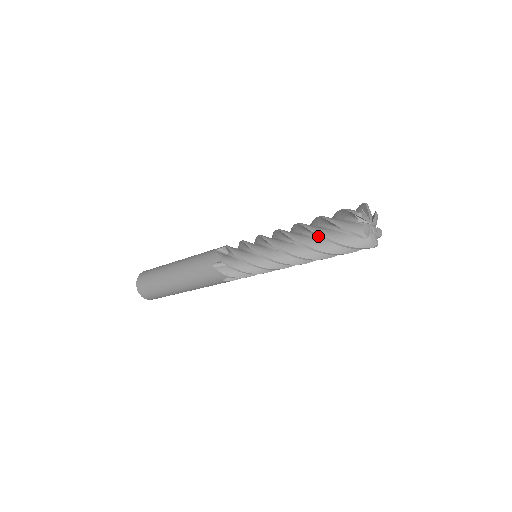
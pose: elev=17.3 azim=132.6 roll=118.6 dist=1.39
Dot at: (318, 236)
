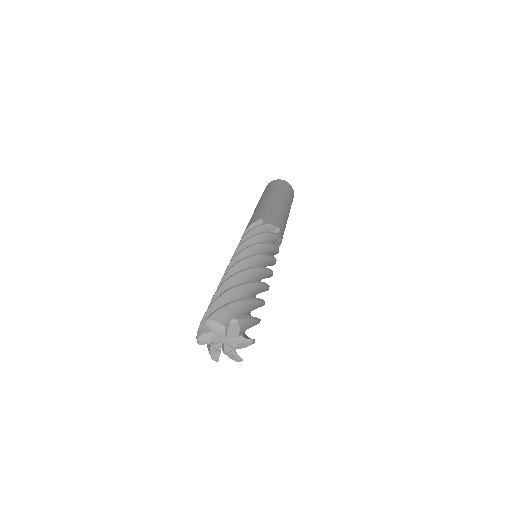
Dot at: occluded
